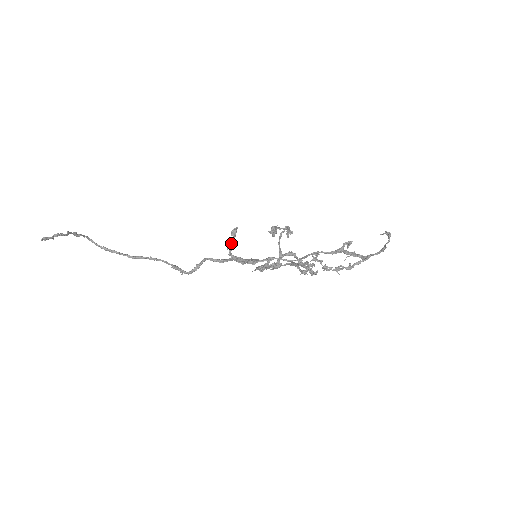
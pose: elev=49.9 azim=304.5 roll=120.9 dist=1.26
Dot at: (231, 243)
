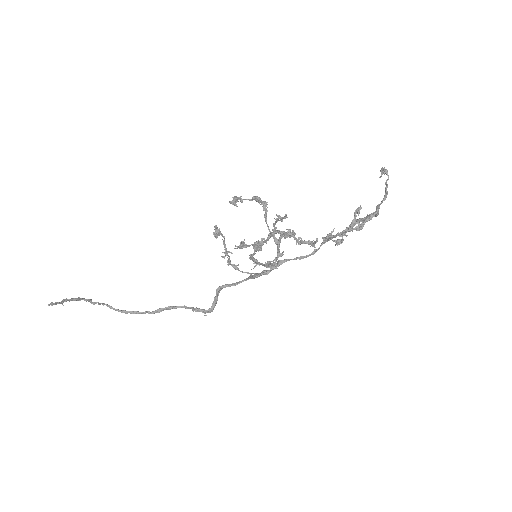
Dot at: occluded
